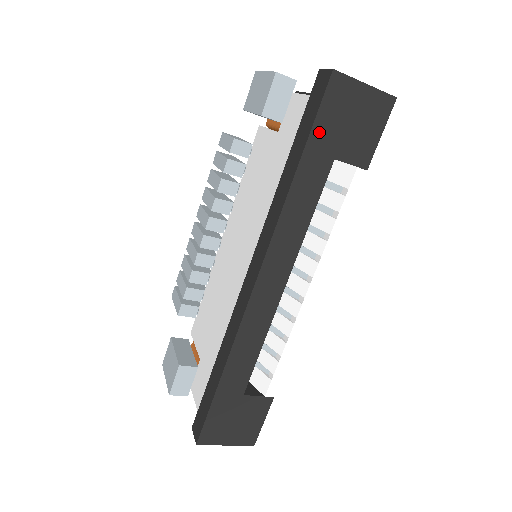
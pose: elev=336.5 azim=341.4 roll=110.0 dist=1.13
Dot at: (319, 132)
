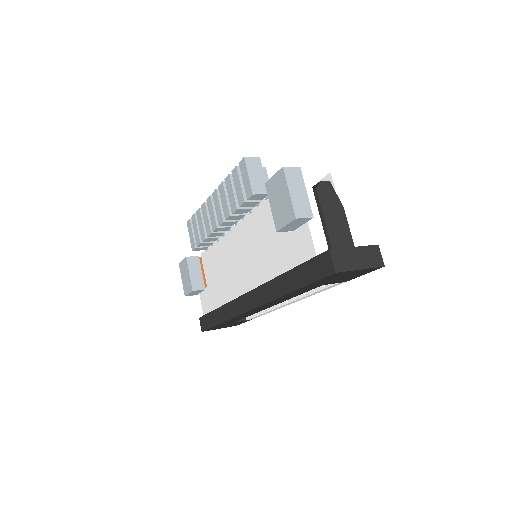
Dot at: (314, 284)
